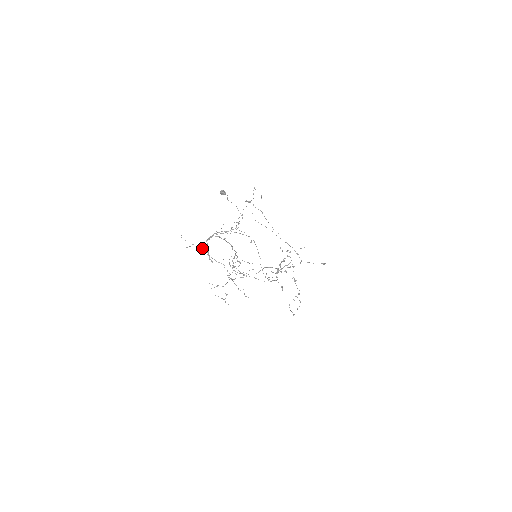
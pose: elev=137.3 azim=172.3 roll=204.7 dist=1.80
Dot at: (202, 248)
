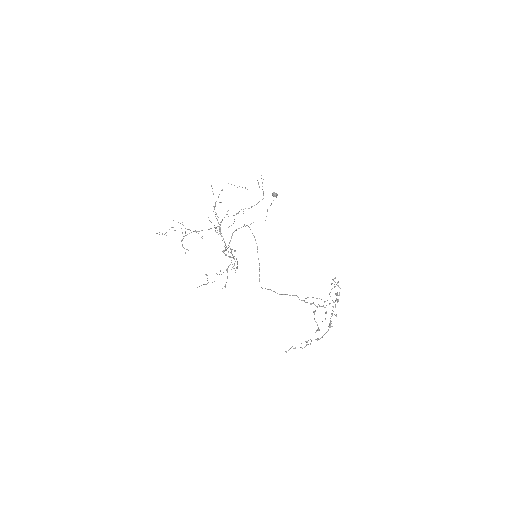
Dot at: occluded
